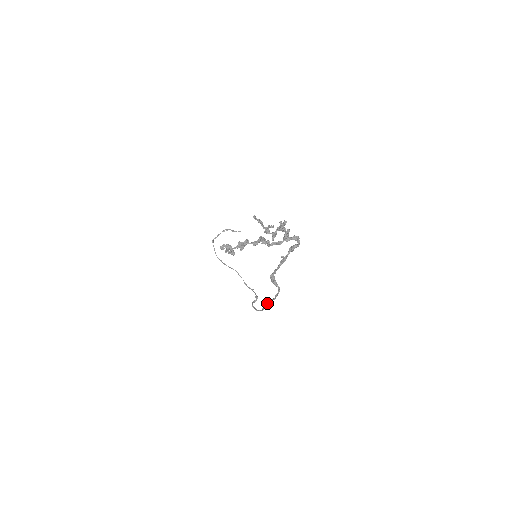
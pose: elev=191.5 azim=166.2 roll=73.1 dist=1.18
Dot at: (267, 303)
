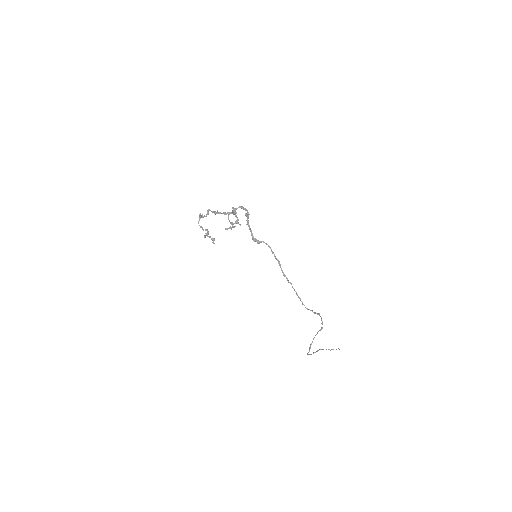
Dot at: occluded
